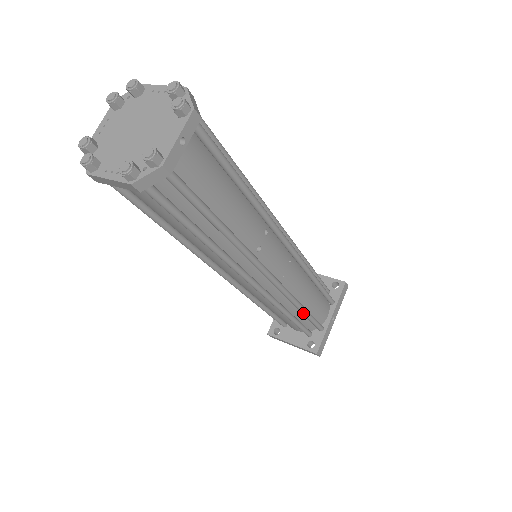
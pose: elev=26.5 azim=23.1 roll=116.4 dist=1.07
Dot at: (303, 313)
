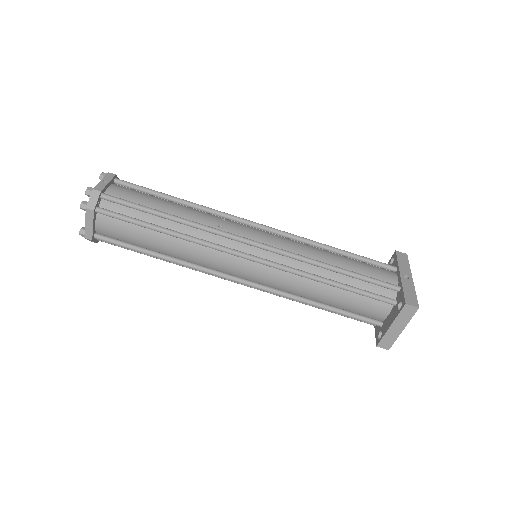
Dot at: (338, 271)
